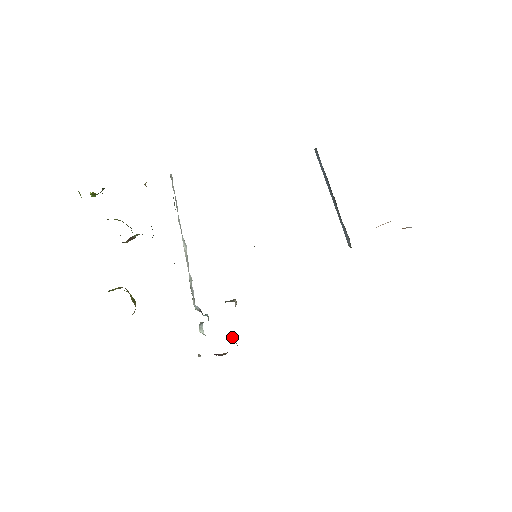
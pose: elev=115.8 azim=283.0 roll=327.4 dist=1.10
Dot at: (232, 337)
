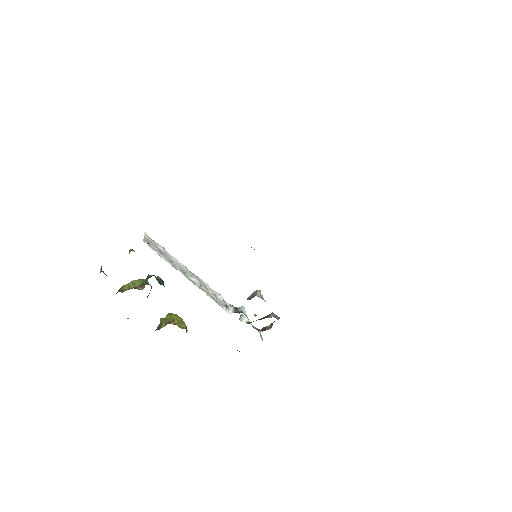
Dot at: (270, 315)
